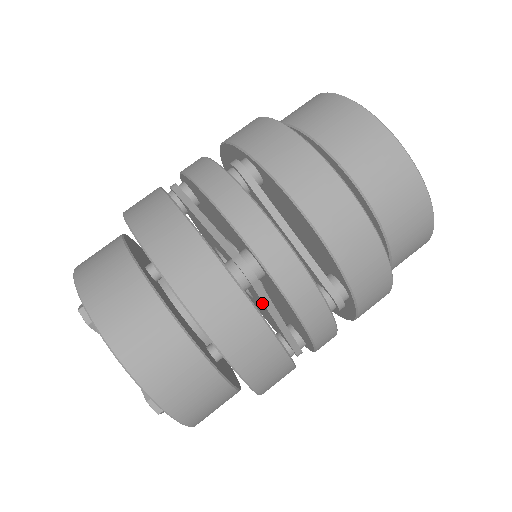
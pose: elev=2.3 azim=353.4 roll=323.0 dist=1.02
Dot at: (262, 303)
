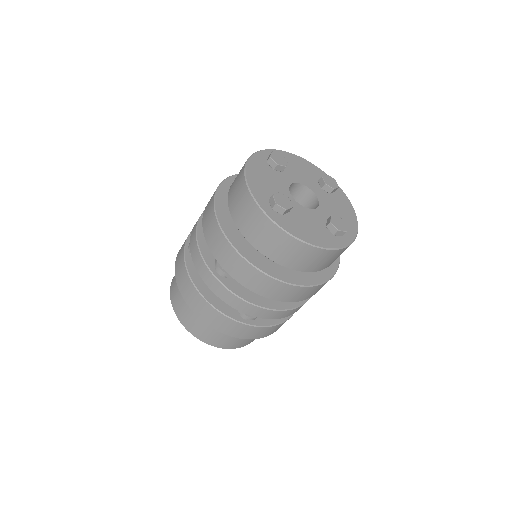
Dot at: occluded
